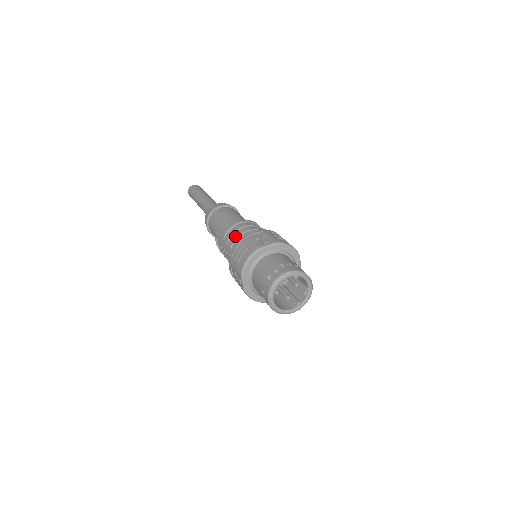
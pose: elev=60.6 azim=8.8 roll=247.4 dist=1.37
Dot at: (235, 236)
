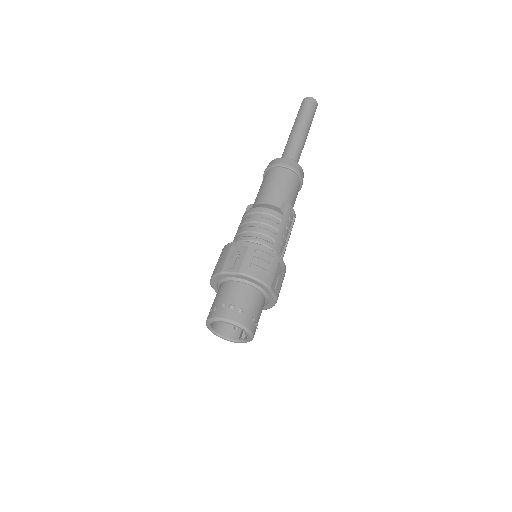
Dot at: (239, 230)
